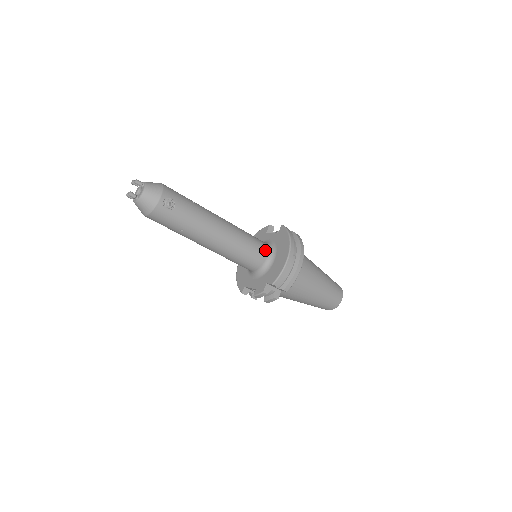
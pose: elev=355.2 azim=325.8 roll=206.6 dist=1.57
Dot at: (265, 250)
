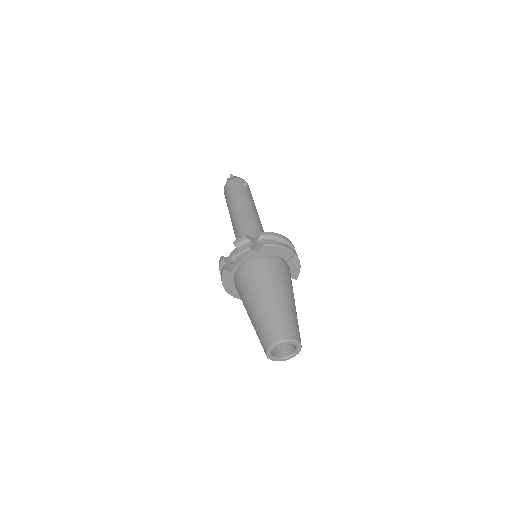
Dot at: occluded
